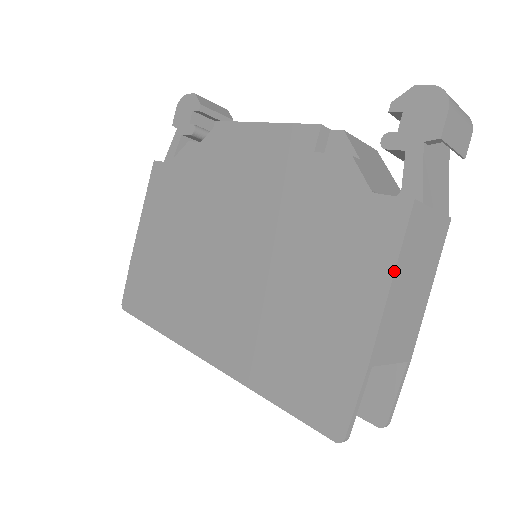
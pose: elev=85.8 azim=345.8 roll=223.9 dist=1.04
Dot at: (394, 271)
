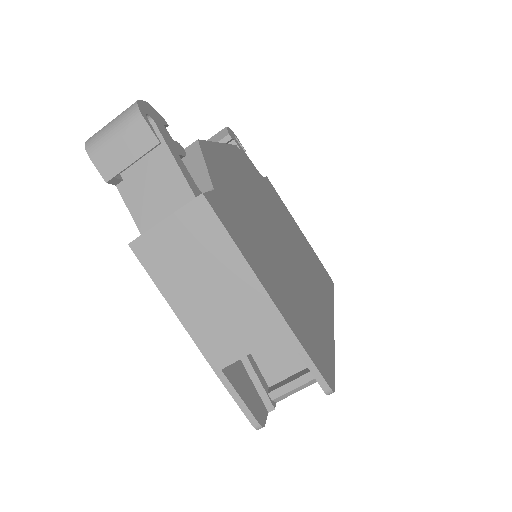
Dot at: occluded
